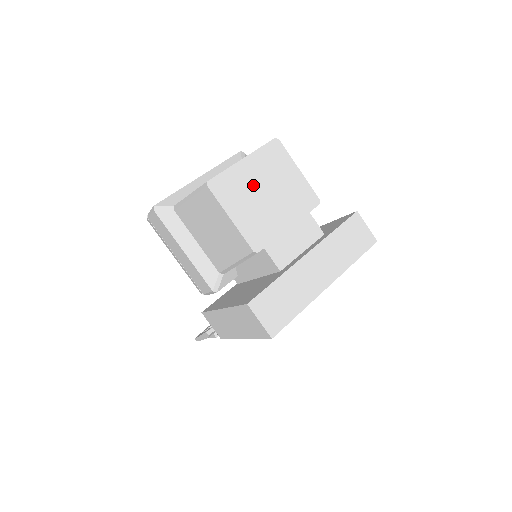
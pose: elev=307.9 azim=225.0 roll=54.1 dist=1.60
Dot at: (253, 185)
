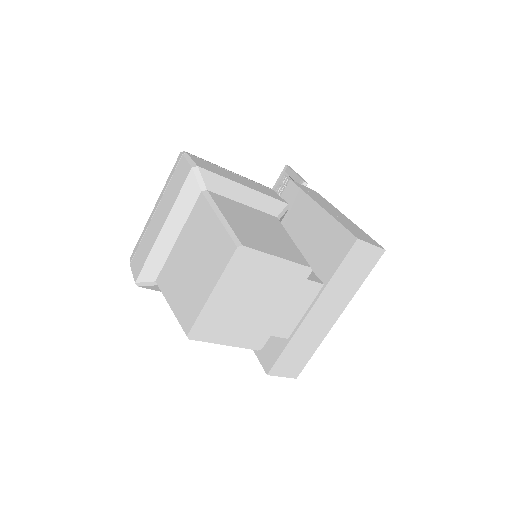
Dot at: (233, 307)
